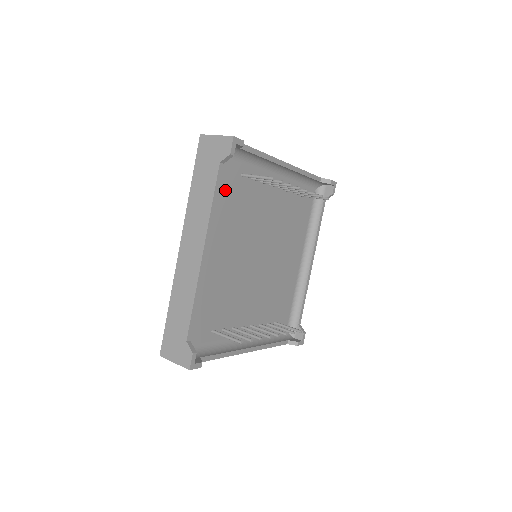
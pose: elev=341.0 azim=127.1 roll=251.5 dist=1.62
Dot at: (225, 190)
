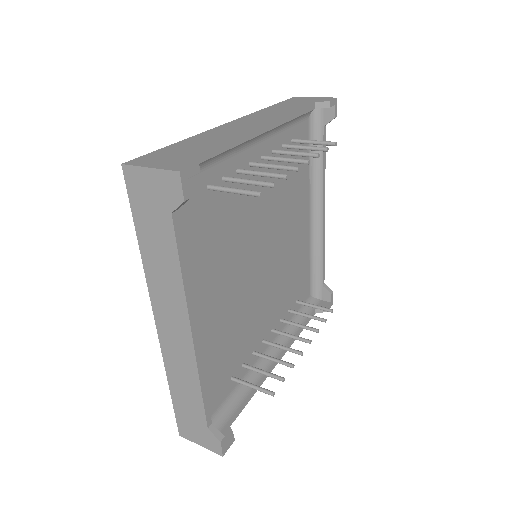
Dot at: (191, 227)
